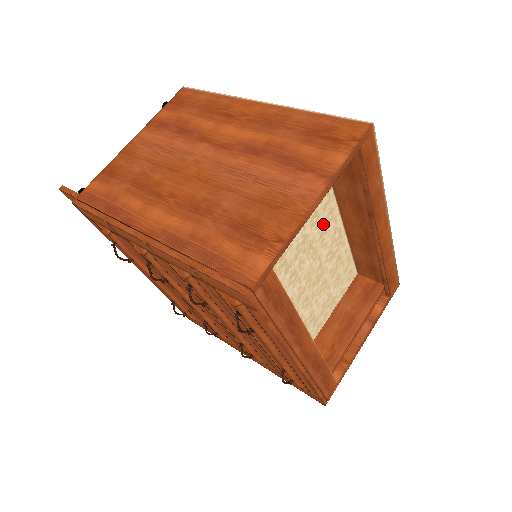
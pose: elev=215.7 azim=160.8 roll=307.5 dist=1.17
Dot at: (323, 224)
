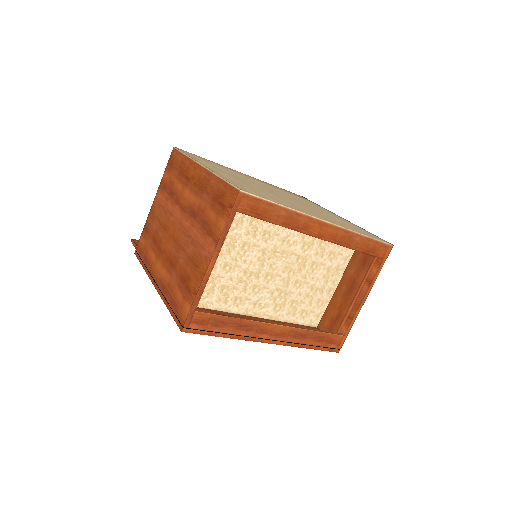
Dot at: (280, 233)
